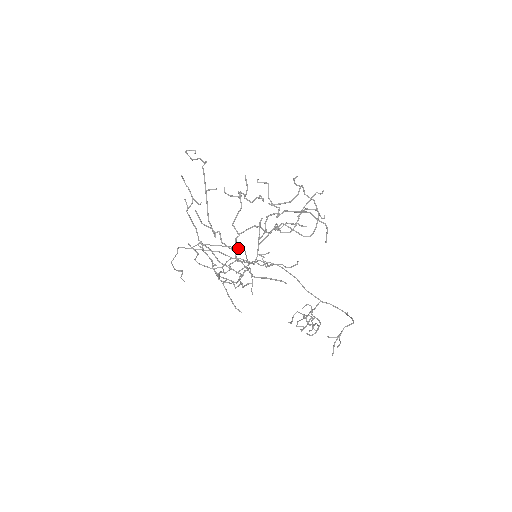
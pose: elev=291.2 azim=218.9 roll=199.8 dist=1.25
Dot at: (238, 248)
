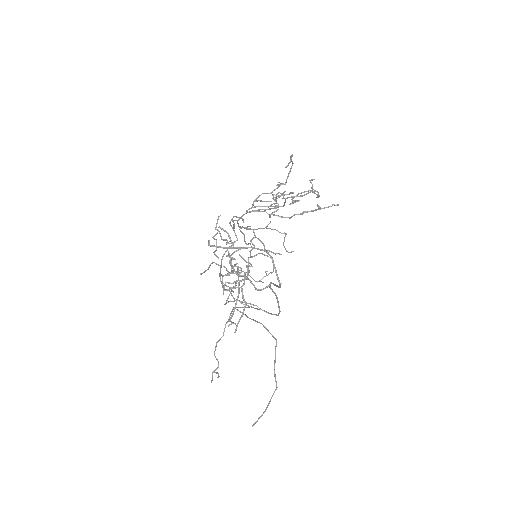
Dot at: (271, 334)
